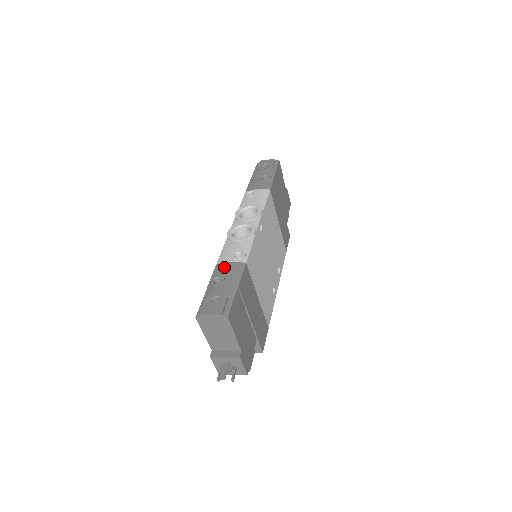
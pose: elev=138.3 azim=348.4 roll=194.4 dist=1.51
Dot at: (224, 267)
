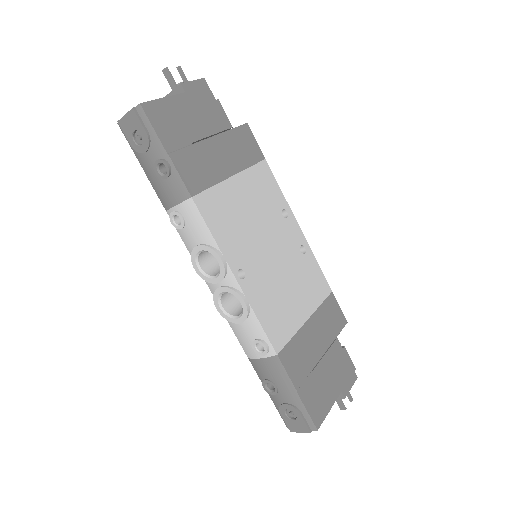
Dot at: (261, 367)
